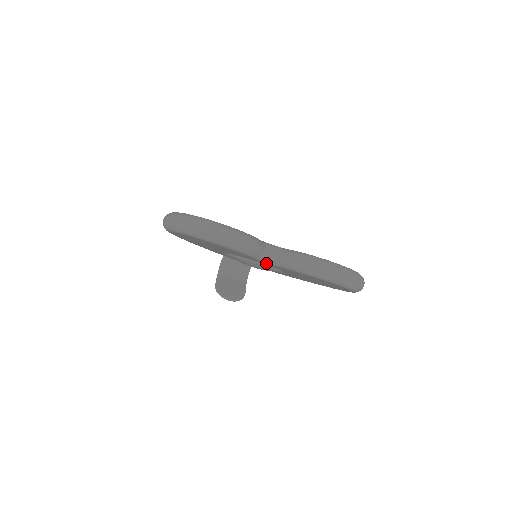
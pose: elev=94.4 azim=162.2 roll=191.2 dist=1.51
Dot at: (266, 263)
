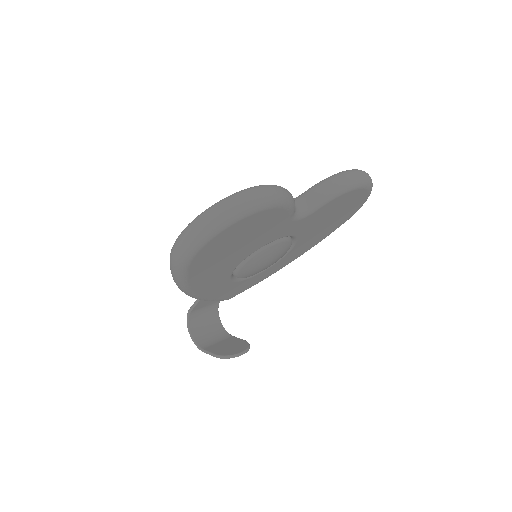
Dot at: (298, 221)
